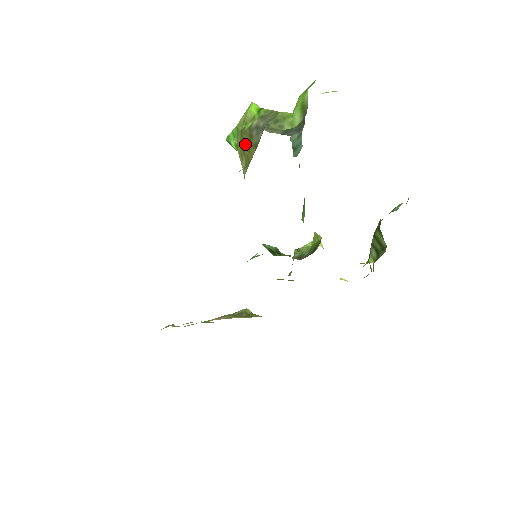
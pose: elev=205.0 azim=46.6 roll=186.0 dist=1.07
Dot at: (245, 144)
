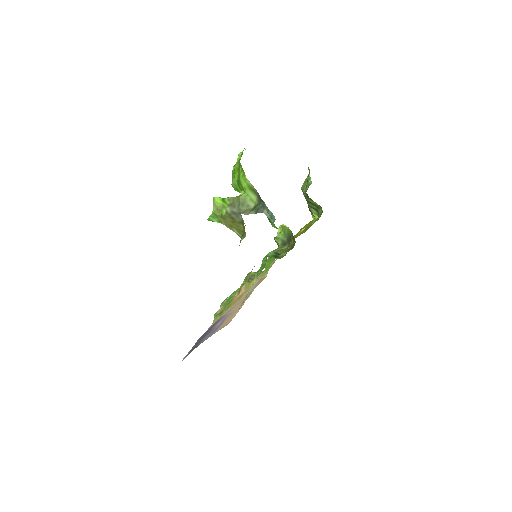
Dot at: (231, 223)
